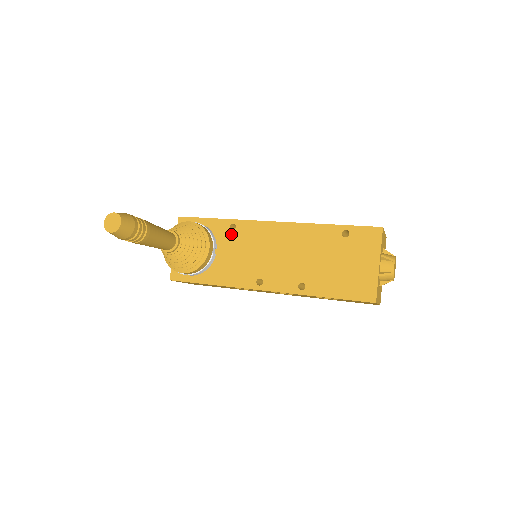
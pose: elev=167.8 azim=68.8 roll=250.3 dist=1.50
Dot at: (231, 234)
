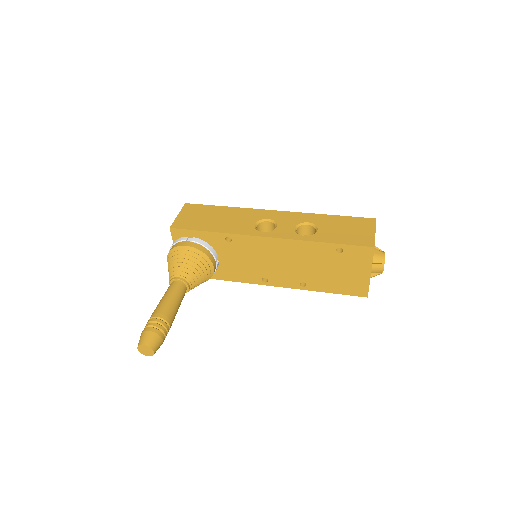
Dot at: (228, 245)
